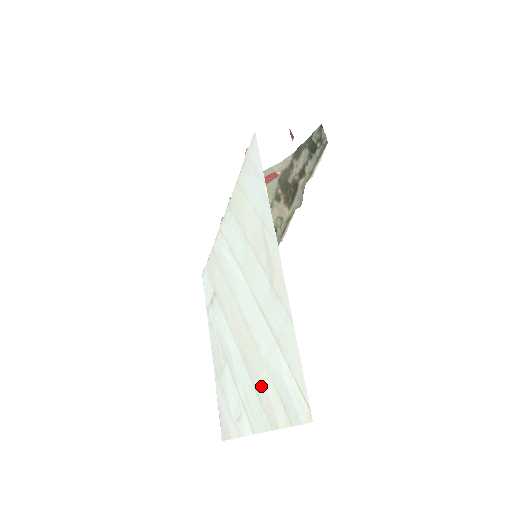
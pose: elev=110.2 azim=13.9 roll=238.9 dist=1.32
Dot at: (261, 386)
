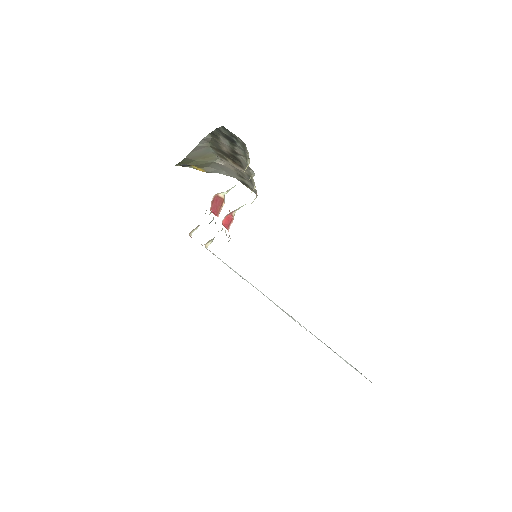
Dot at: occluded
